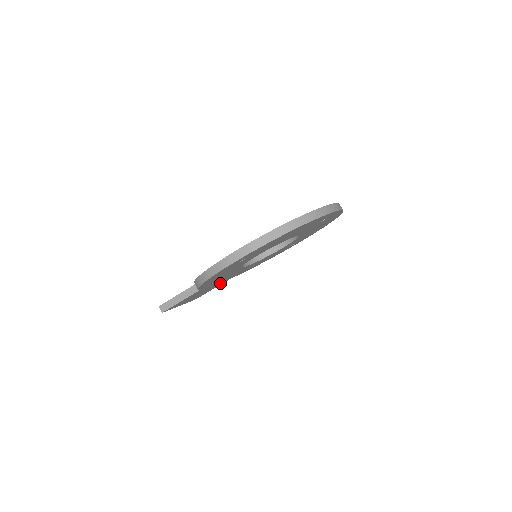
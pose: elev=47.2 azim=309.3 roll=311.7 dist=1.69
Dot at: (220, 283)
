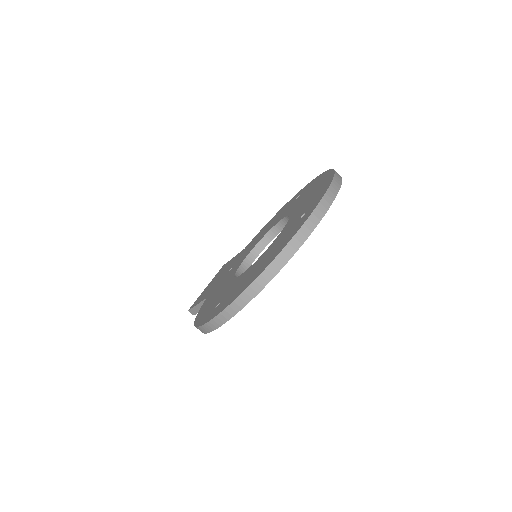
Dot at: occluded
